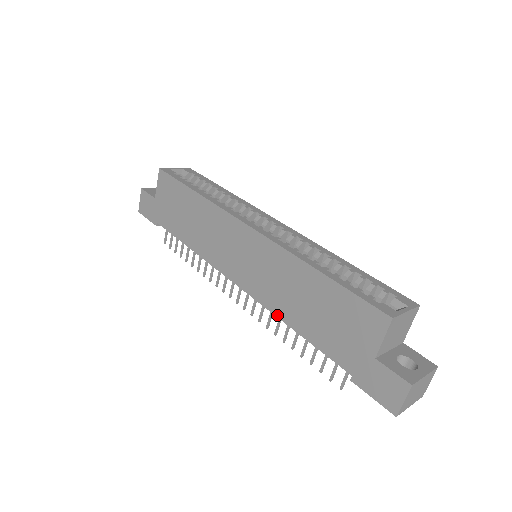
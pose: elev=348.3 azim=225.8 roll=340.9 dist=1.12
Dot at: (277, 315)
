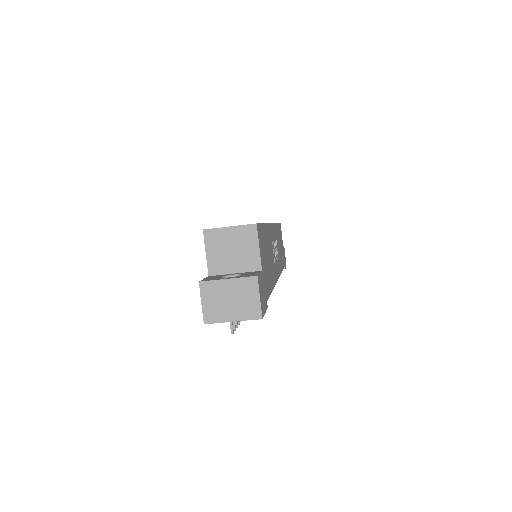
Dot at: occluded
